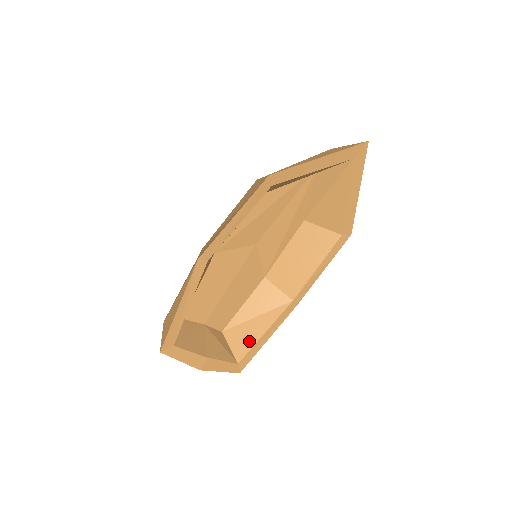
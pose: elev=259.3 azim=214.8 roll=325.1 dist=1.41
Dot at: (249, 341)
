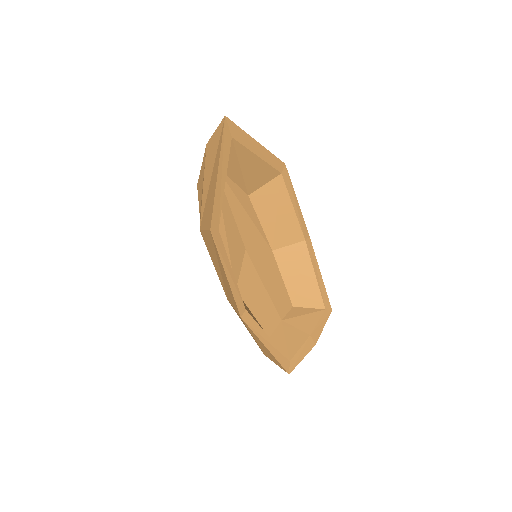
Dot at: (314, 292)
